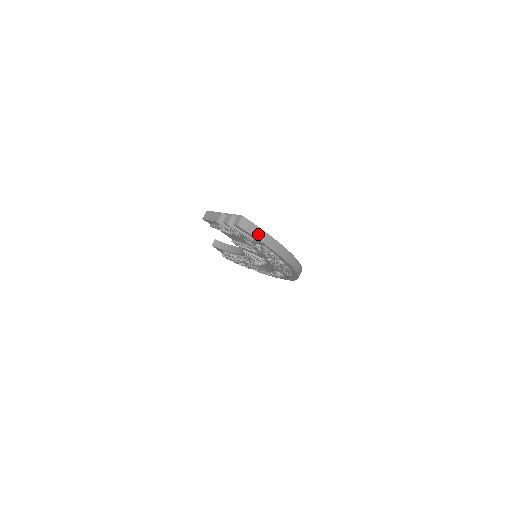
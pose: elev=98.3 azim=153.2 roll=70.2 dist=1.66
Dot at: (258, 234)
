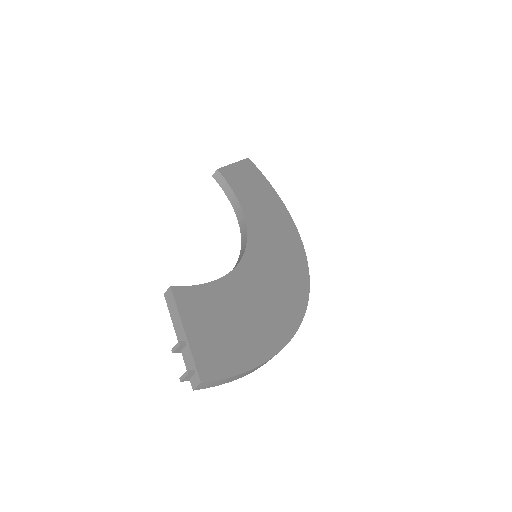
Dot at: (227, 381)
